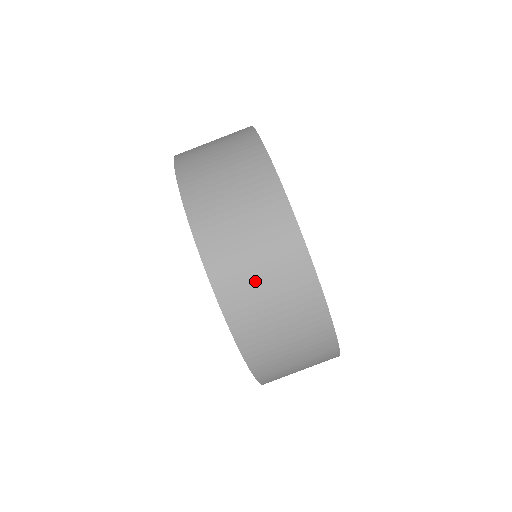
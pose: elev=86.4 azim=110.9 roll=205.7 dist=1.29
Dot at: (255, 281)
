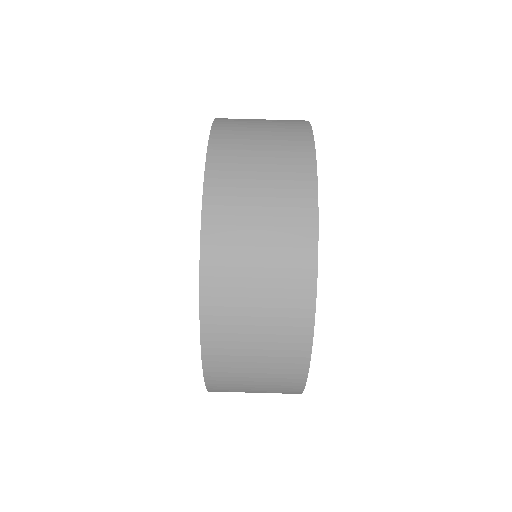
Dot at: (250, 211)
